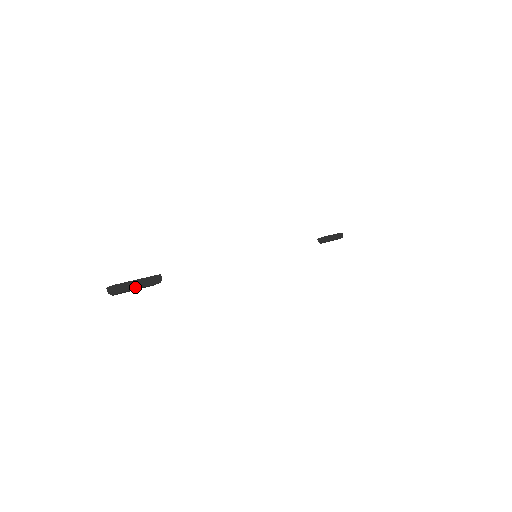
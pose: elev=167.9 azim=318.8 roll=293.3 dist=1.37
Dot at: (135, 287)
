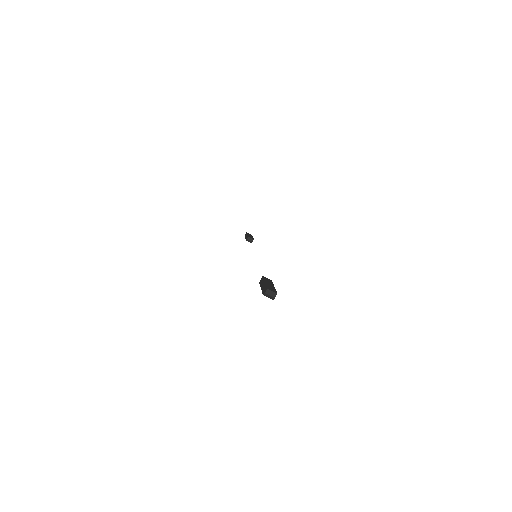
Dot at: occluded
